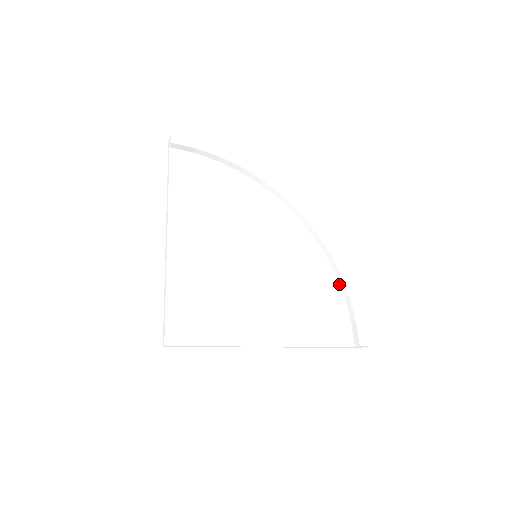
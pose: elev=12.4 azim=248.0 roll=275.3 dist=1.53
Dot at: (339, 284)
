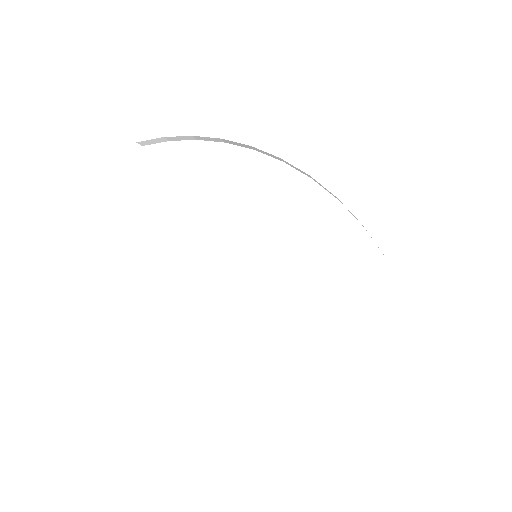
Dot at: occluded
